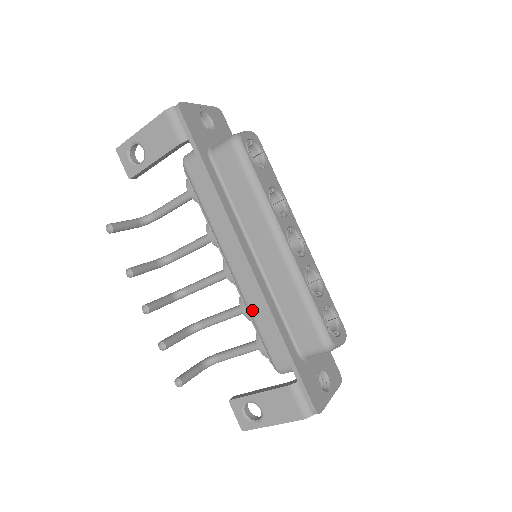
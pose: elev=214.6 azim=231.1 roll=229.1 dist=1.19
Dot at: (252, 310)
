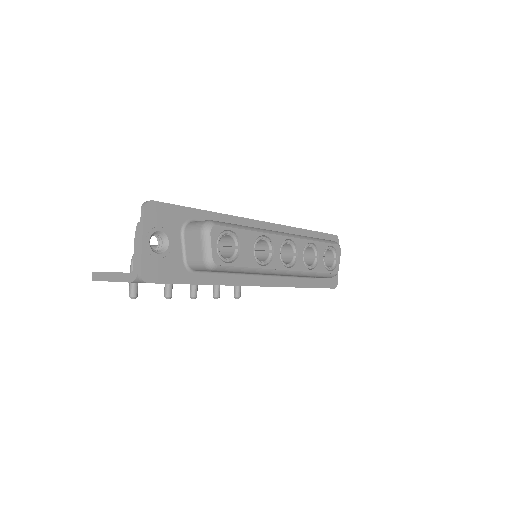
Dot at: occluded
